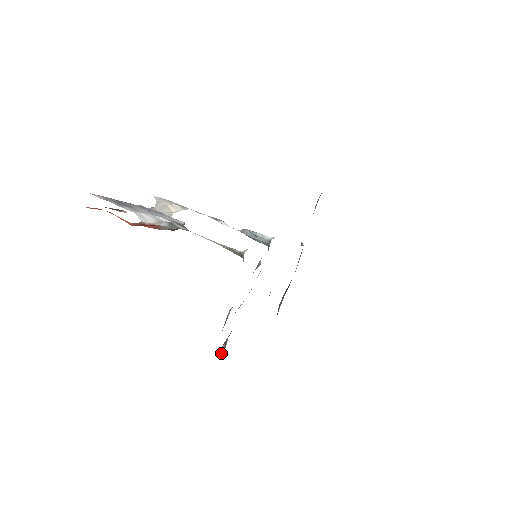
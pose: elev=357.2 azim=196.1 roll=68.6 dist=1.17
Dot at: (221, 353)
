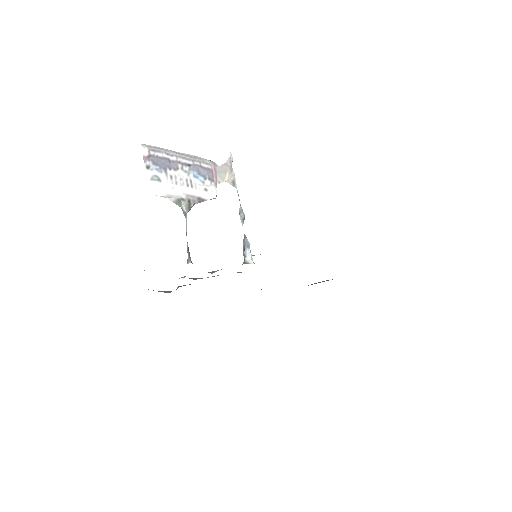
Dot at: (177, 288)
